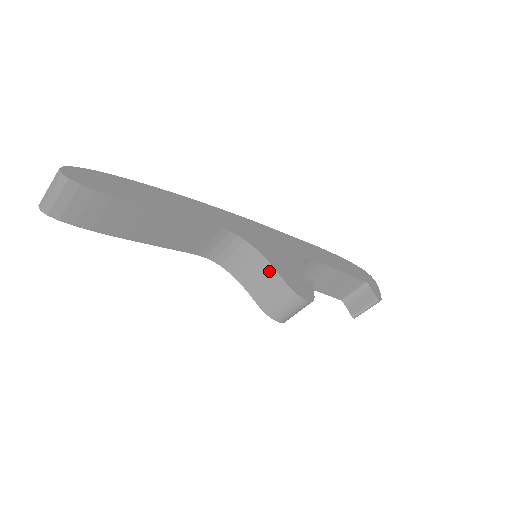
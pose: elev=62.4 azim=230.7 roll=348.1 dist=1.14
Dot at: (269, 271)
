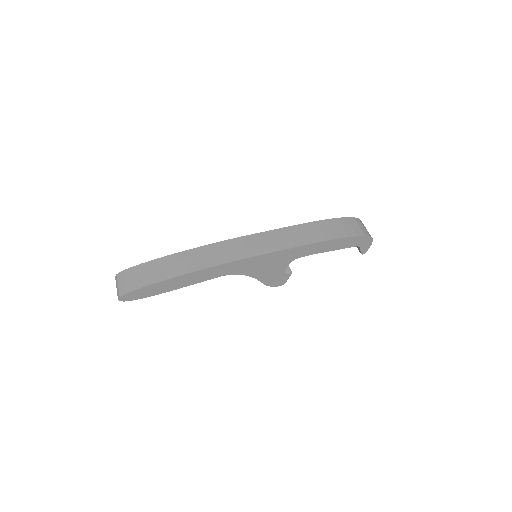
Dot at: occluded
